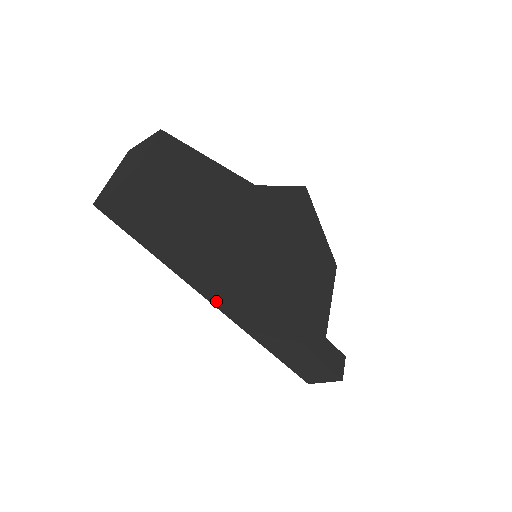
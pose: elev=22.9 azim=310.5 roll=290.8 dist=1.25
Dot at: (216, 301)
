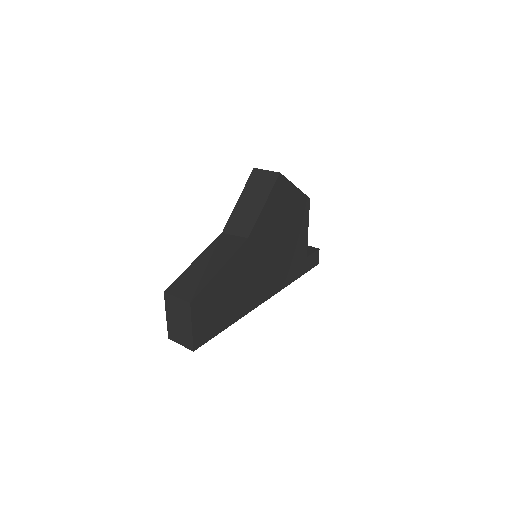
Dot at: occluded
